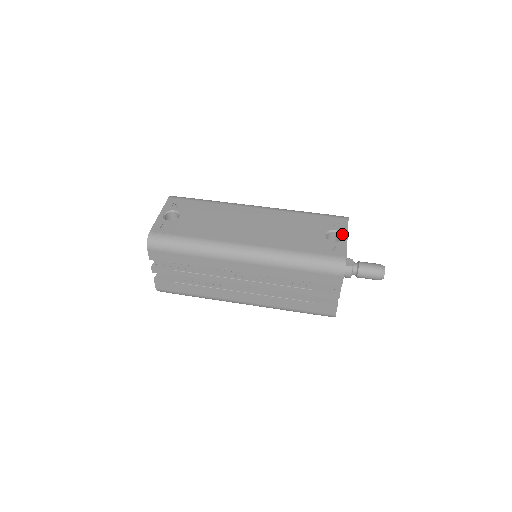
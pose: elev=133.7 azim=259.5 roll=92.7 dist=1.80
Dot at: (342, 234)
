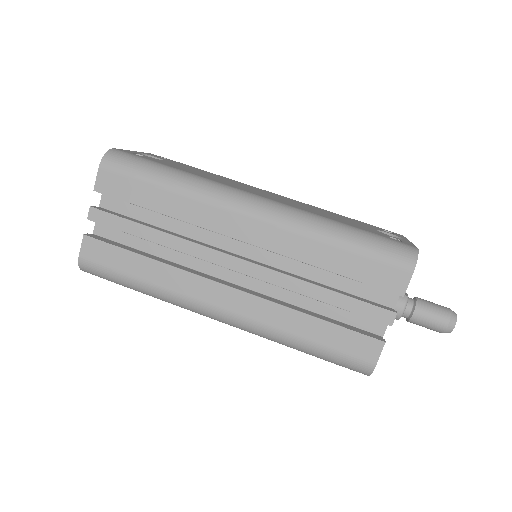
Dot at: (401, 237)
